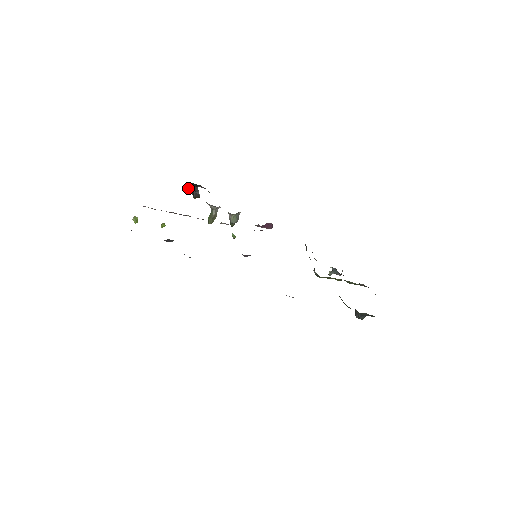
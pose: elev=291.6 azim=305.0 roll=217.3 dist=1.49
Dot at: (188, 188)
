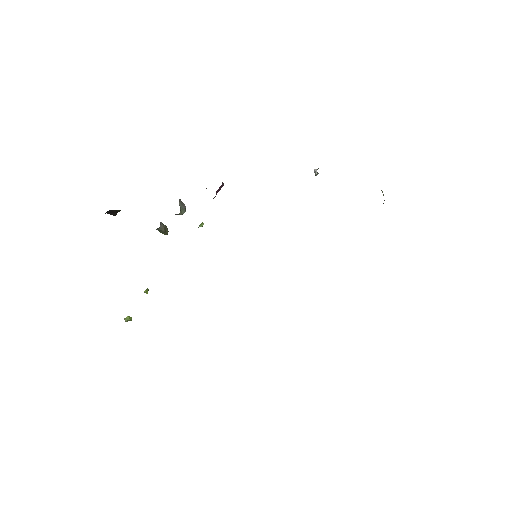
Dot at: occluded
